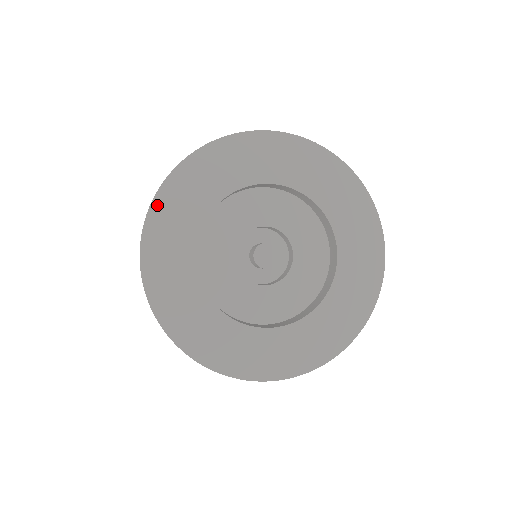
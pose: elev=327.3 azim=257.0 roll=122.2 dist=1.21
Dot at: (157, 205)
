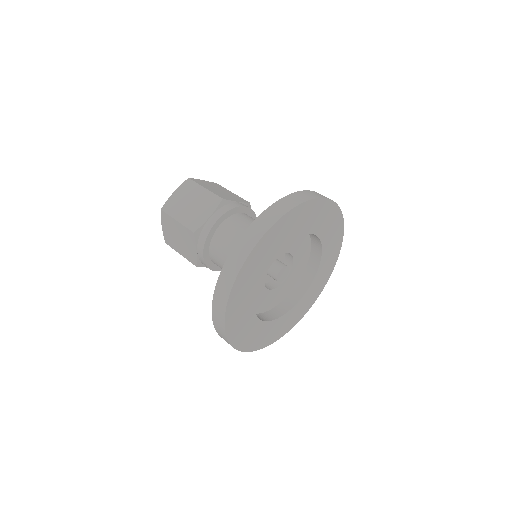
Dot at: (228, 322)
